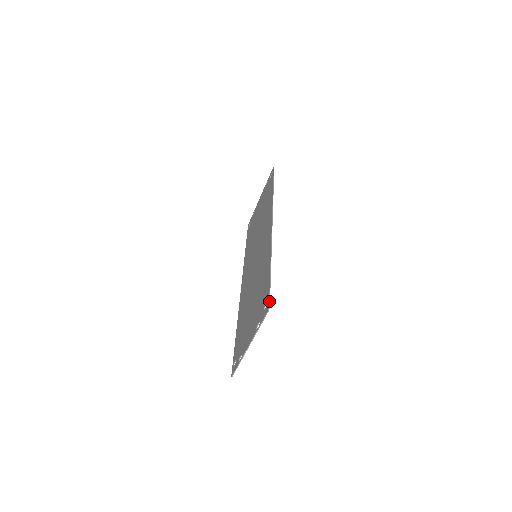
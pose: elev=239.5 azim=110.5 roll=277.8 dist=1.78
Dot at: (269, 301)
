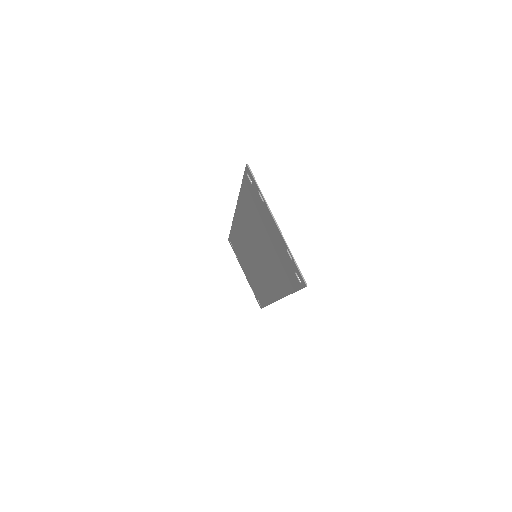
Dot at: (245, 168)
